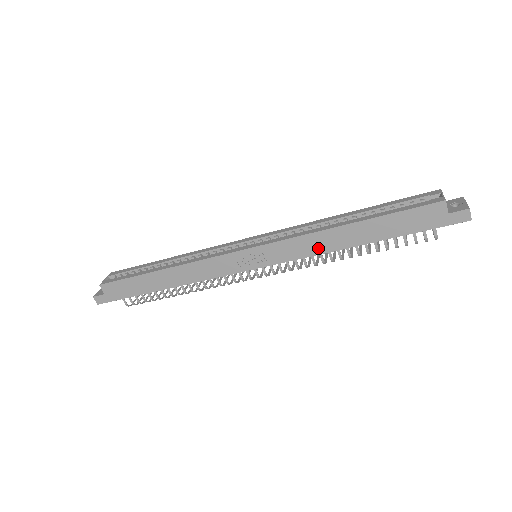
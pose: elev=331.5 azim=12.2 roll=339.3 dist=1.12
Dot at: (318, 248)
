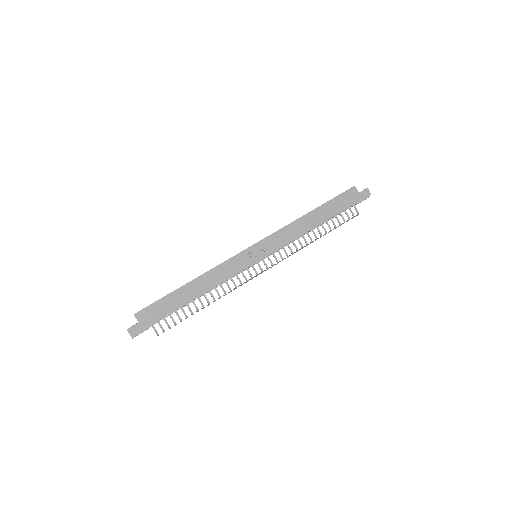
Dot at: (297, 232)
